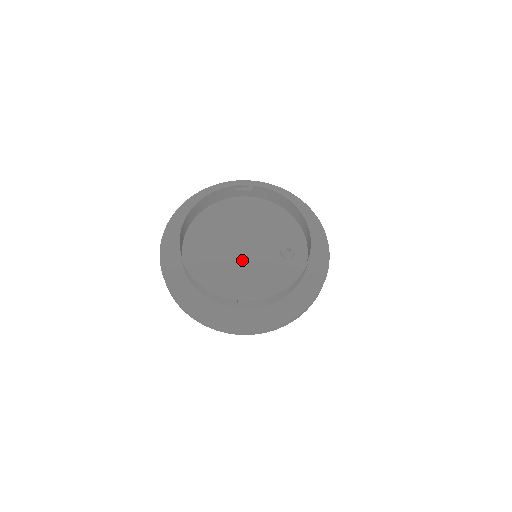
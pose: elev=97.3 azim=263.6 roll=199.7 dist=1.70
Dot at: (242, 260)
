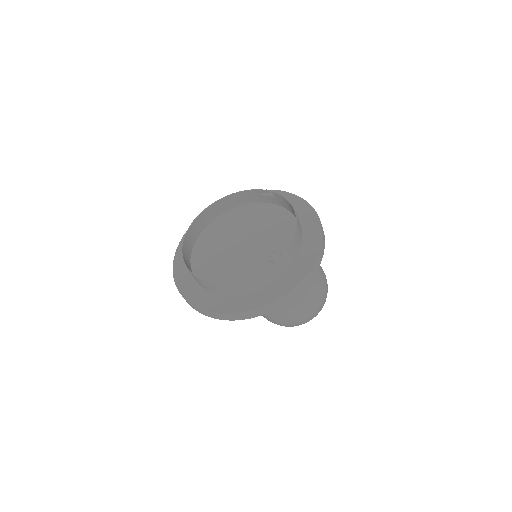
Dot at: (236, 253)
